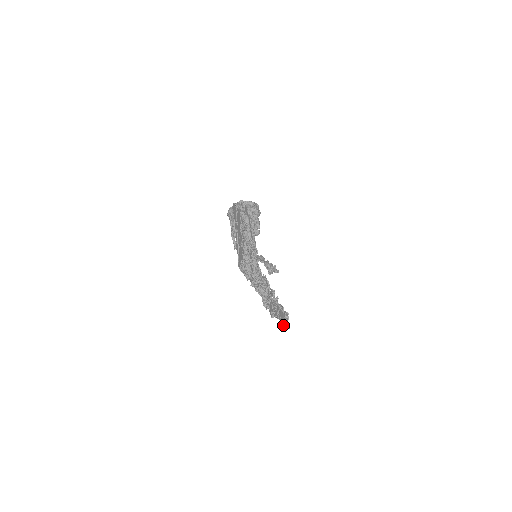
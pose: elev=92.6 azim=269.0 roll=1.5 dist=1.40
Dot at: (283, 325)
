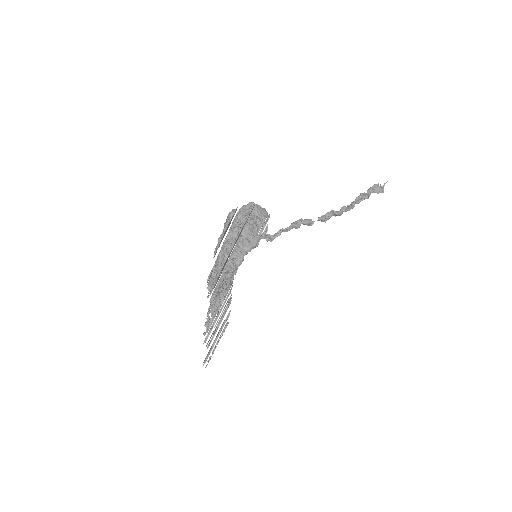
Dot at: (205, 358)
